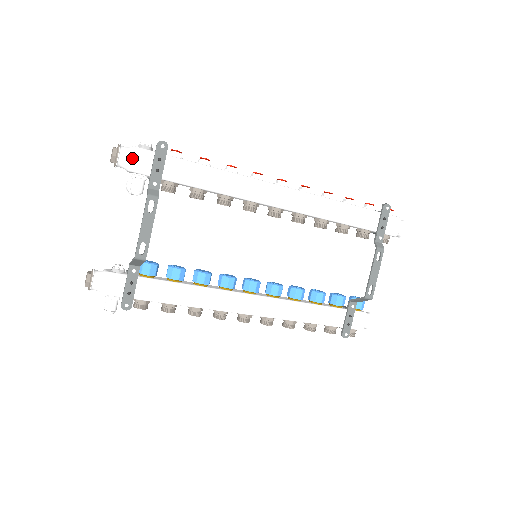
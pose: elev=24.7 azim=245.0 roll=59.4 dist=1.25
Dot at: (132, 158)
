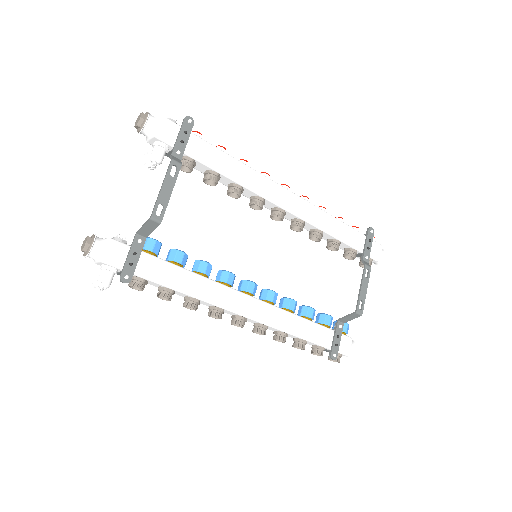
Dot at: (160, 125)
